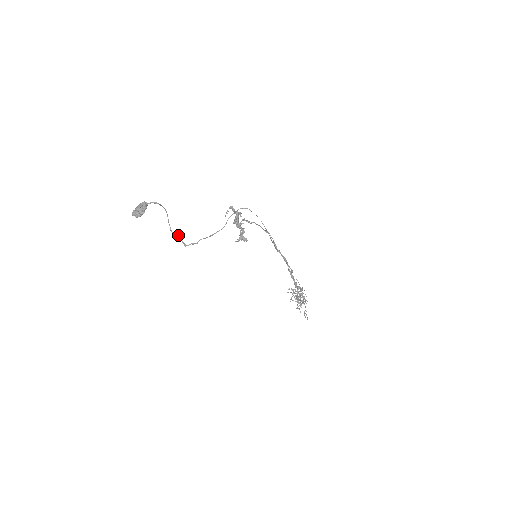
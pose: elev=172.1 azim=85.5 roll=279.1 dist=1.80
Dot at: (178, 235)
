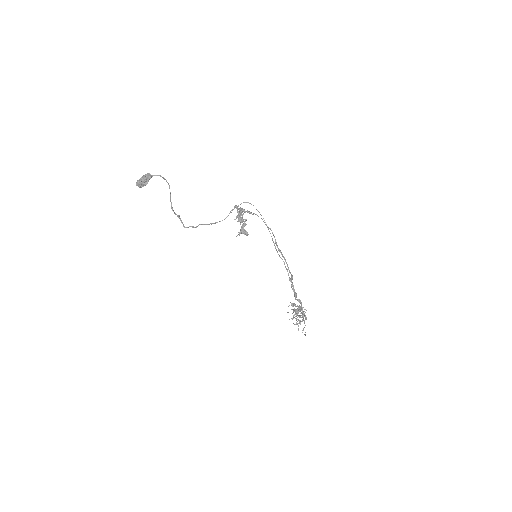
Dot at: (178, 215)
